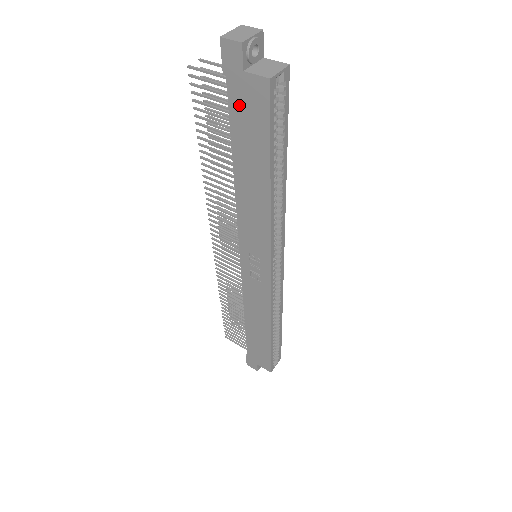
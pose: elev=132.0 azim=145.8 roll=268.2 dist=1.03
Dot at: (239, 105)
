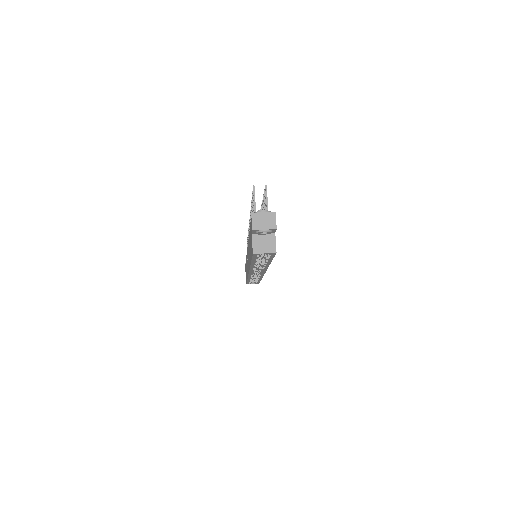
Dot at: occluded
